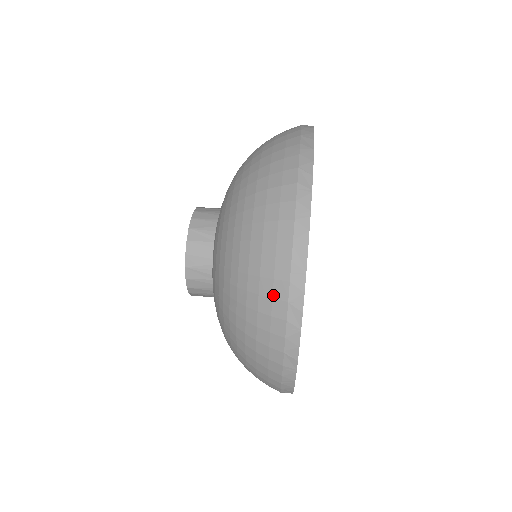
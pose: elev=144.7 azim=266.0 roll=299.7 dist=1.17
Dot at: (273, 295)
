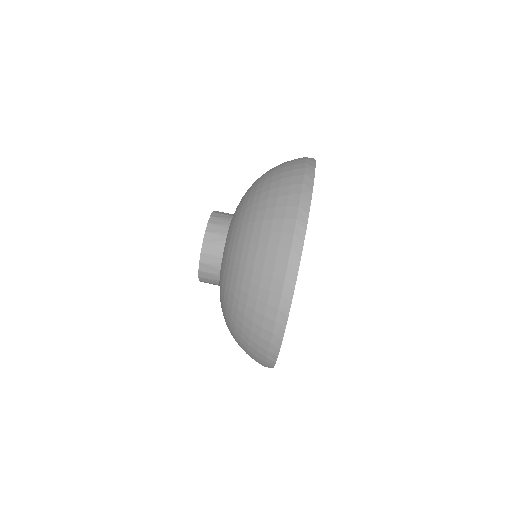
Dot at: (255, 359)
